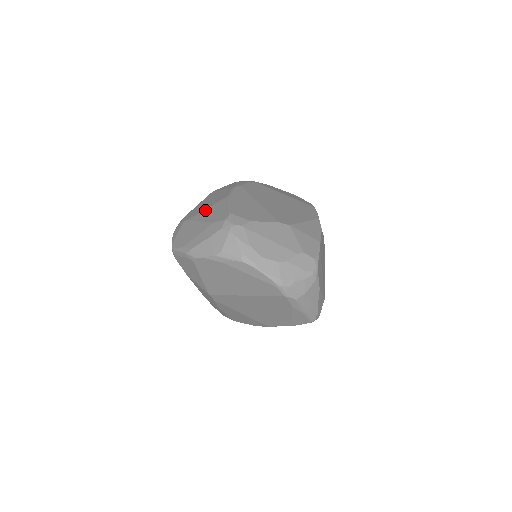
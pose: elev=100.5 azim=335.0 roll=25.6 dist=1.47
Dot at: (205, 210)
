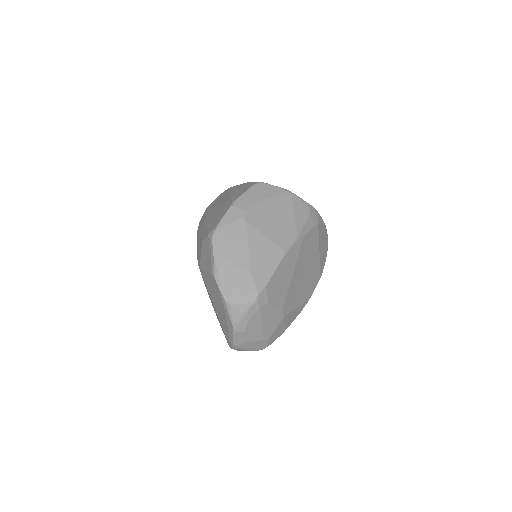
Dot at: (262, 237)
